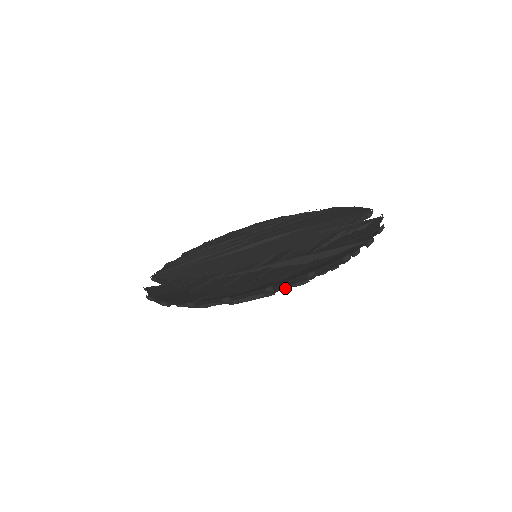
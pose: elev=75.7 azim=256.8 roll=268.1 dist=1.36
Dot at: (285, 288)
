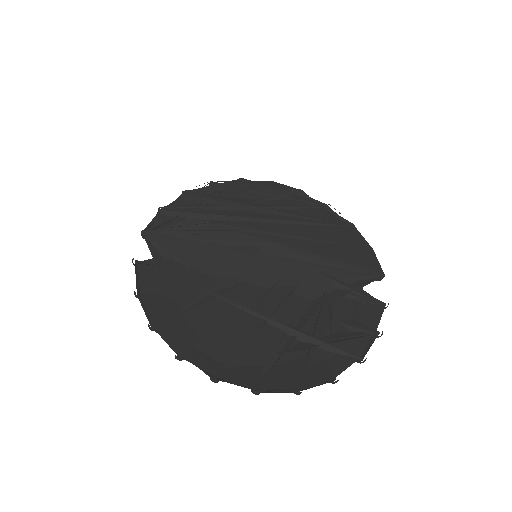
Dot at: occluded
